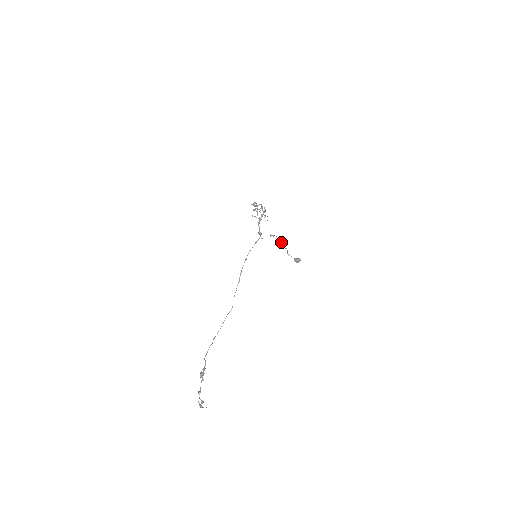
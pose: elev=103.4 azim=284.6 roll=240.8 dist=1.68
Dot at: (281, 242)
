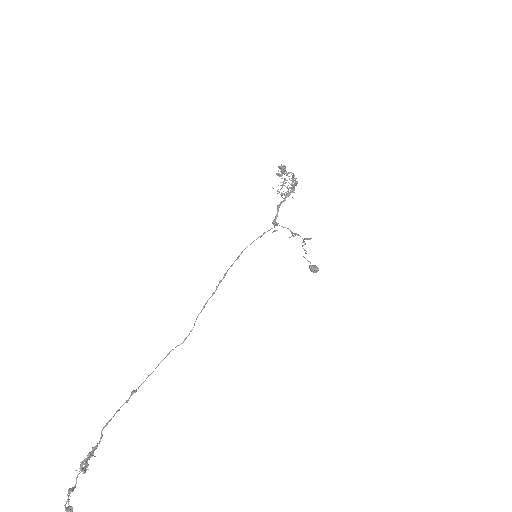
Dot at: (302, 242)
